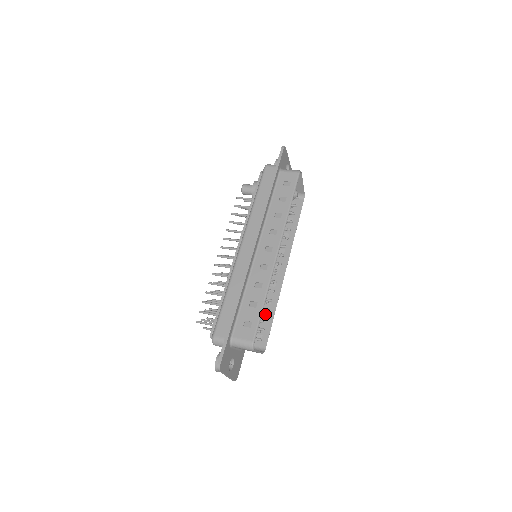
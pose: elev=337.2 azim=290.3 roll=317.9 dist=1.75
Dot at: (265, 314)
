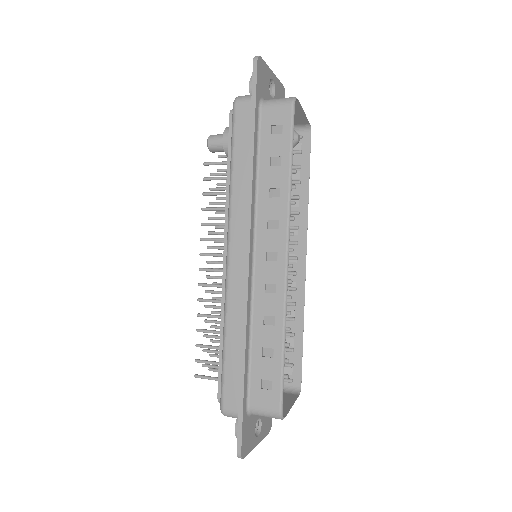
Dot at: occluded
